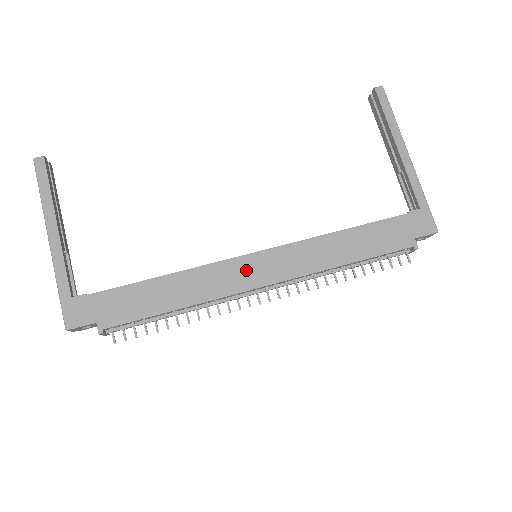
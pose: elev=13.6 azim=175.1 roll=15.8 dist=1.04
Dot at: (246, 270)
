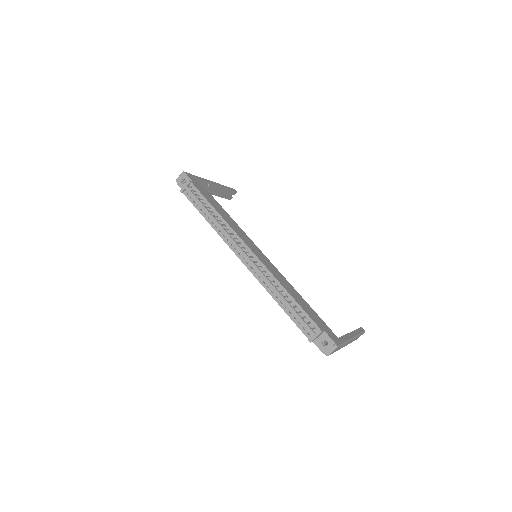
Dot at: (251, 244)
